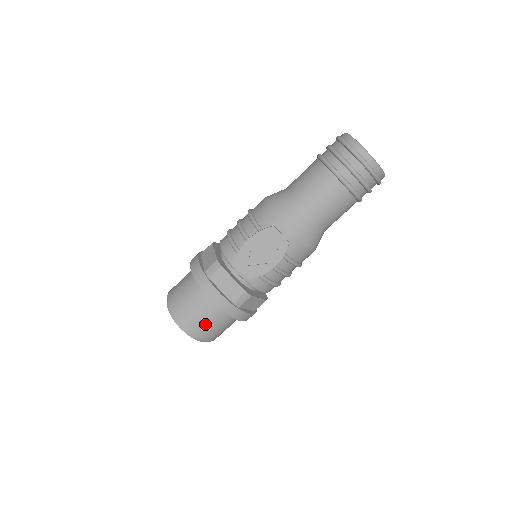
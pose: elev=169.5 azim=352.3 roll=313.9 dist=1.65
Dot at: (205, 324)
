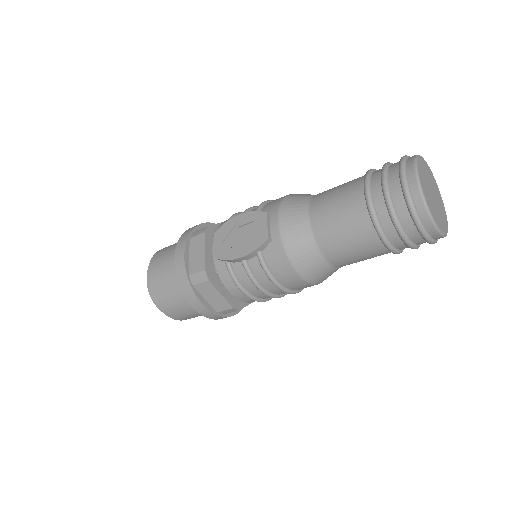
Dot at: (162, 285)
